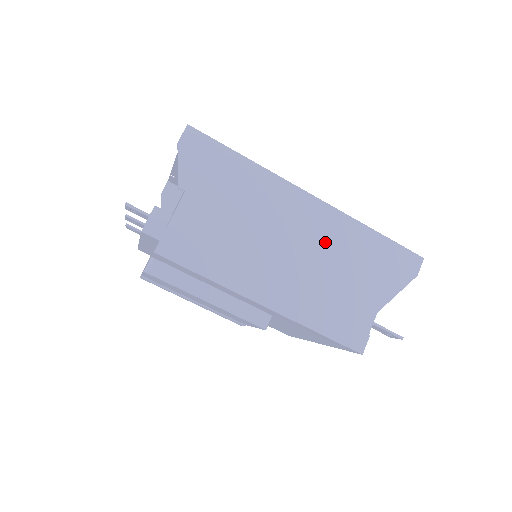
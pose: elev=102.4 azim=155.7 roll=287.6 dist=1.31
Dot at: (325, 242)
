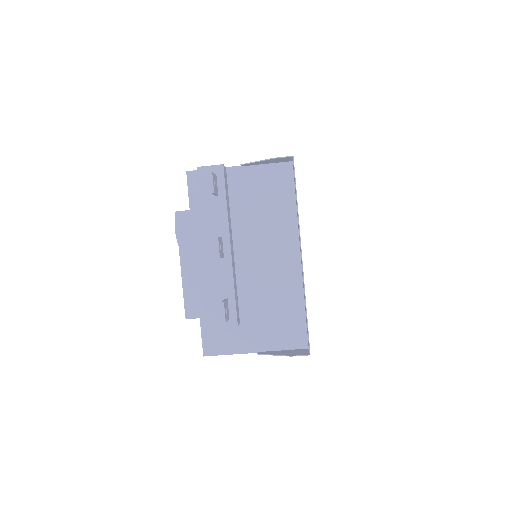
Dot at: occluded
